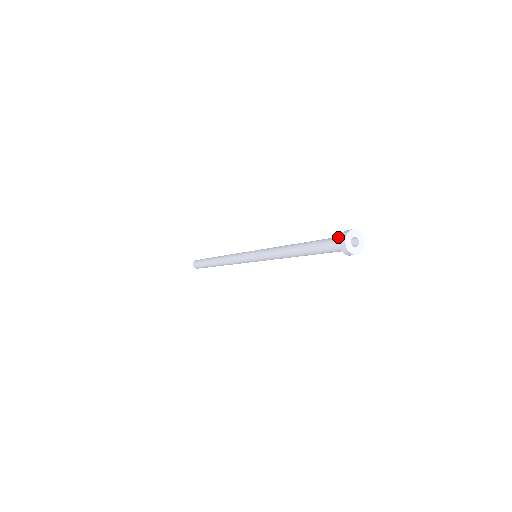
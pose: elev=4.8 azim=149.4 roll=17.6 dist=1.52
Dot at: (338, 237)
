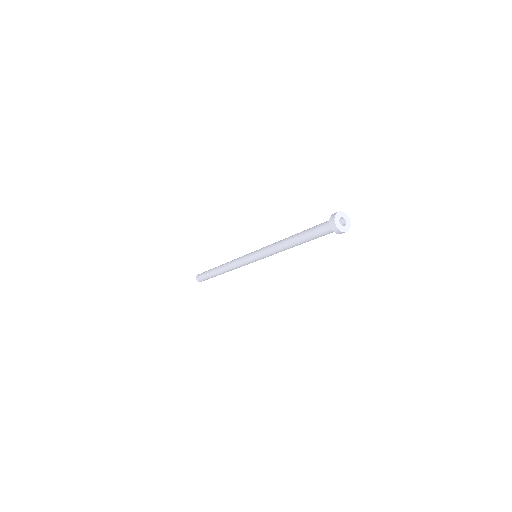
Dot at: (327, 221)
